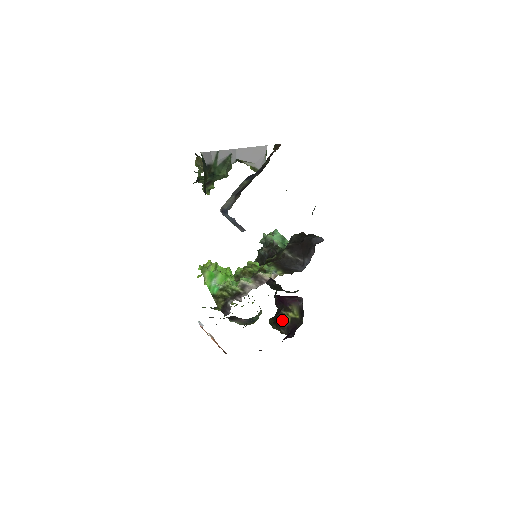
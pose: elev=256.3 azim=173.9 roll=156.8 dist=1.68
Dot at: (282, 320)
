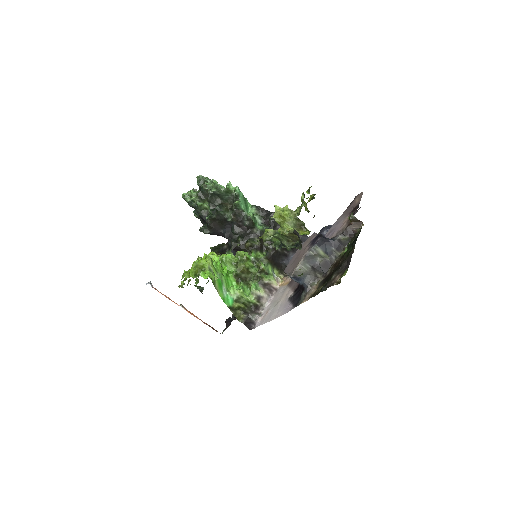
Dot at: occluded
